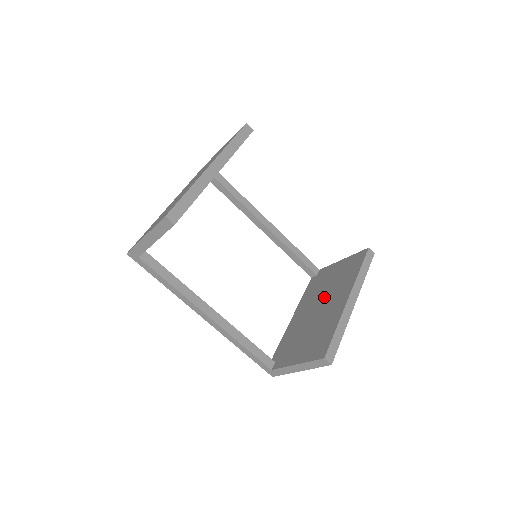
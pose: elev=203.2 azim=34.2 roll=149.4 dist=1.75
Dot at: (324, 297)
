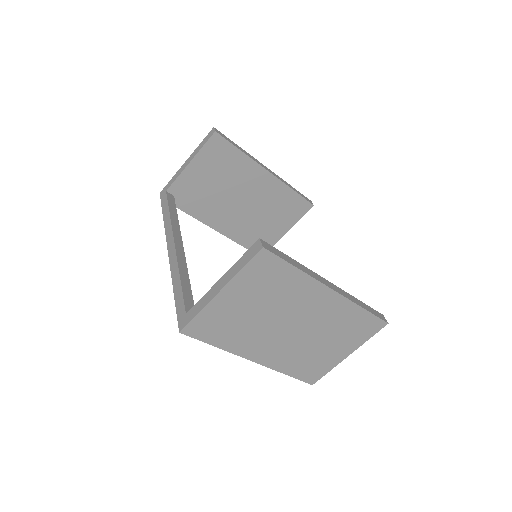
Dot at: occluded
